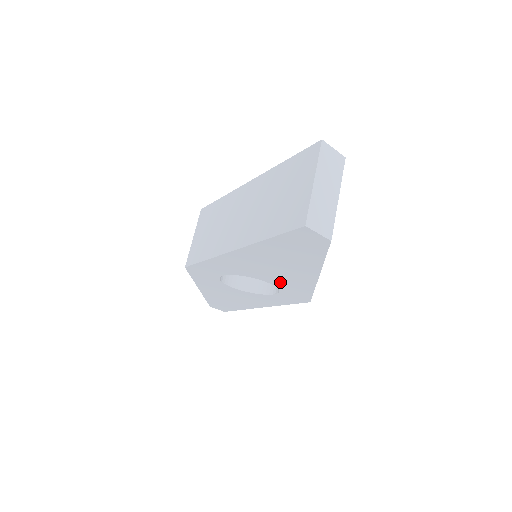
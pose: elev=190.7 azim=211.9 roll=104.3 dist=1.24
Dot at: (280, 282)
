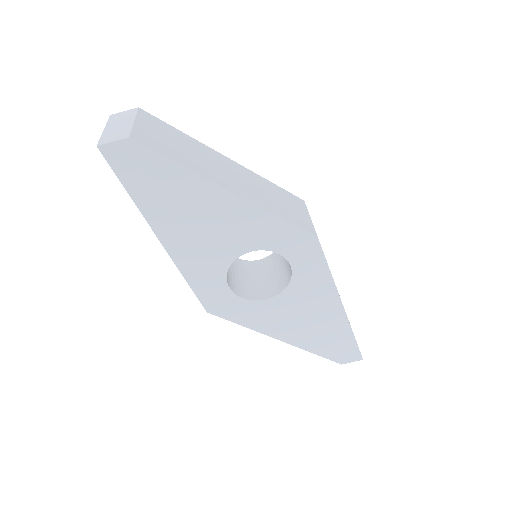
Dot at: (248, 239)
